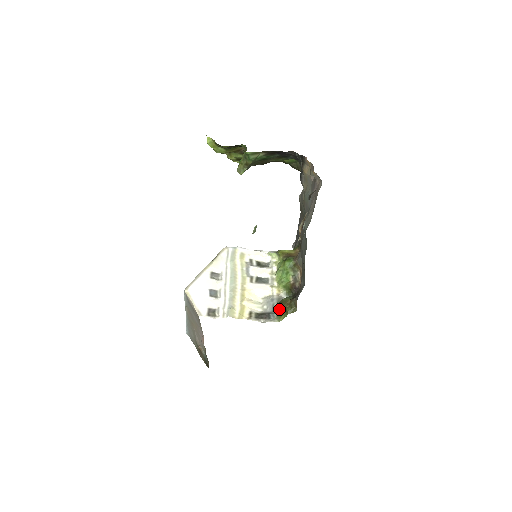
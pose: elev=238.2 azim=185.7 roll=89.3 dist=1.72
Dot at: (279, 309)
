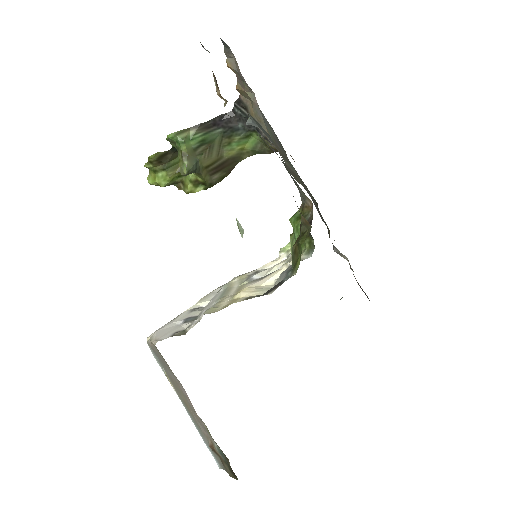
Dot at: occluded
